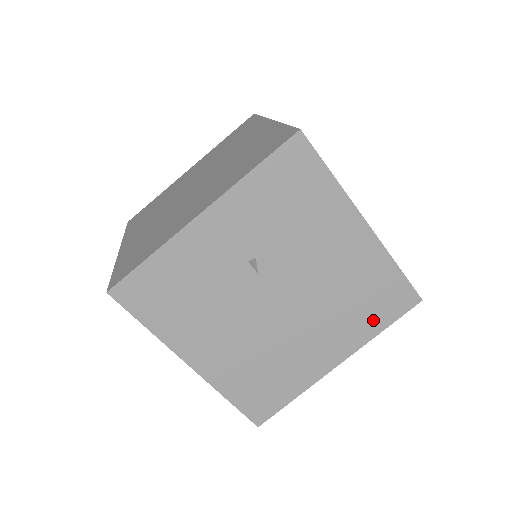
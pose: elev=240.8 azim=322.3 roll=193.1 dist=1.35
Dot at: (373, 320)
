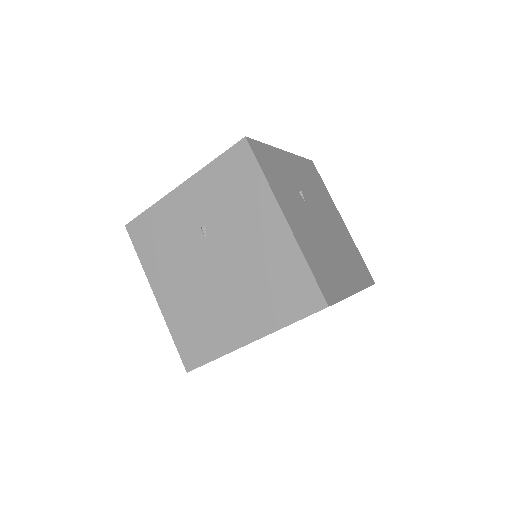
Dot at: (283, 310)
